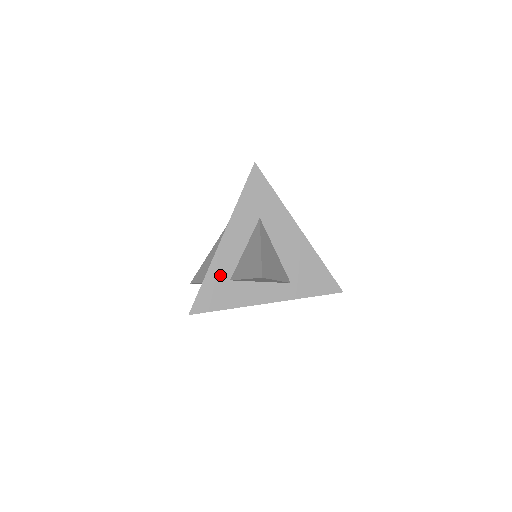
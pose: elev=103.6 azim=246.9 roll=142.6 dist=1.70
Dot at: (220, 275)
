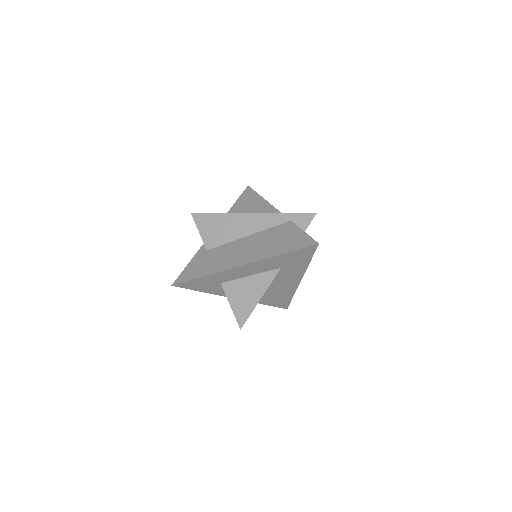
Dot at: (217, 279)
